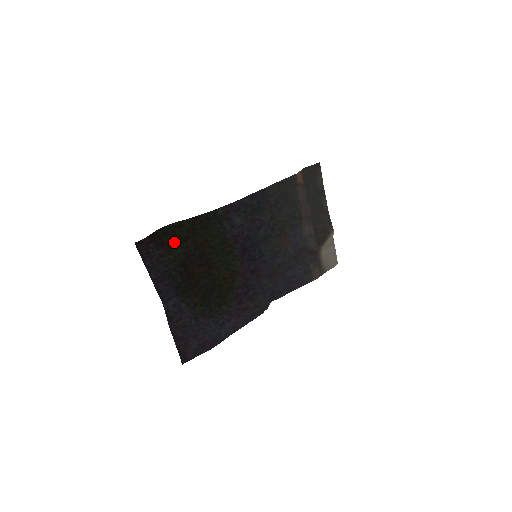
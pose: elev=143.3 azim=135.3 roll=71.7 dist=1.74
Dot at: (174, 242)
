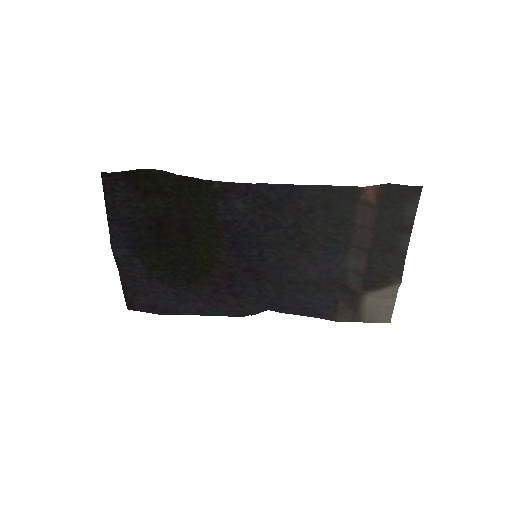
Dot at: (154, 191)
